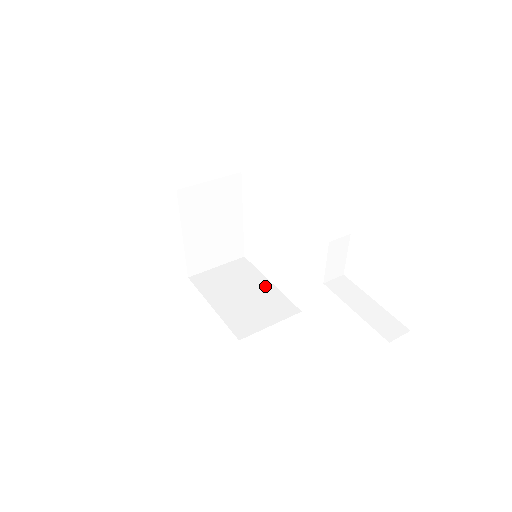
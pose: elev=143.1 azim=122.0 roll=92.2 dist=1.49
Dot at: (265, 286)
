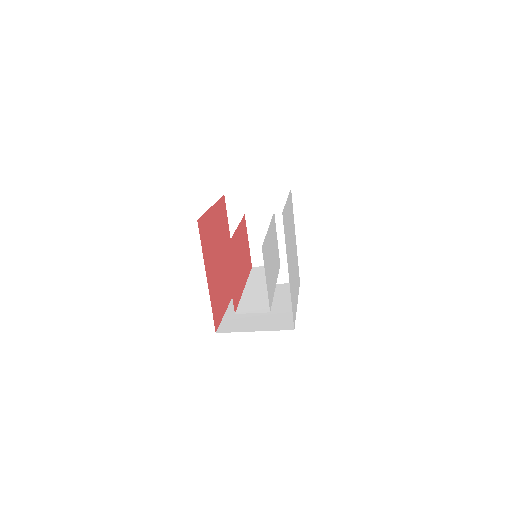
Dot at: (288, 305)
